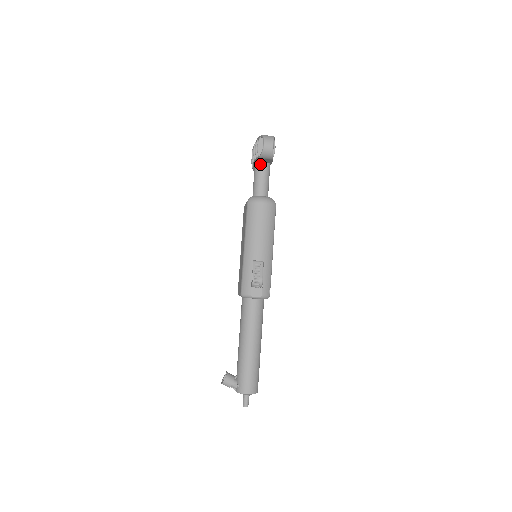
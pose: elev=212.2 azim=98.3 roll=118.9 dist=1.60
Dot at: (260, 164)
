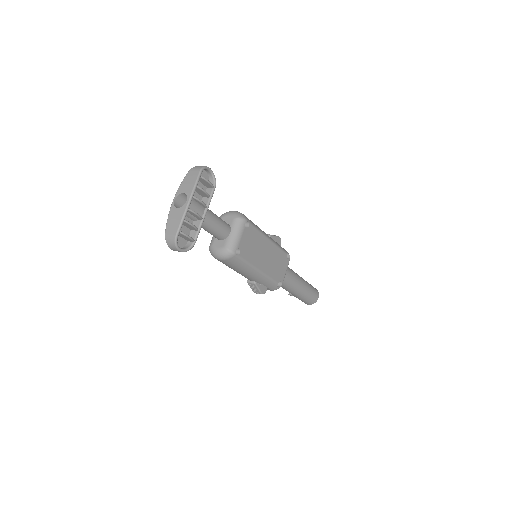
Dot at: occluded
